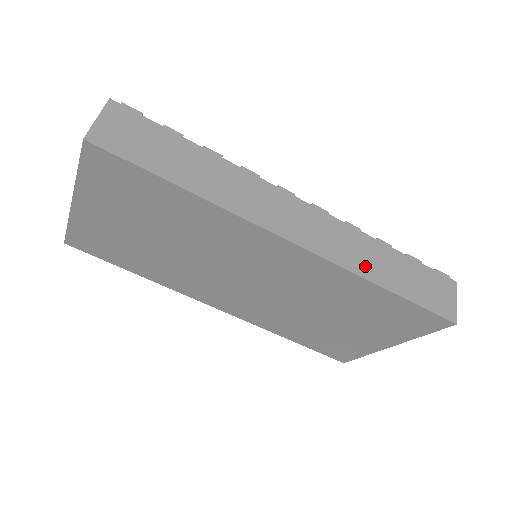
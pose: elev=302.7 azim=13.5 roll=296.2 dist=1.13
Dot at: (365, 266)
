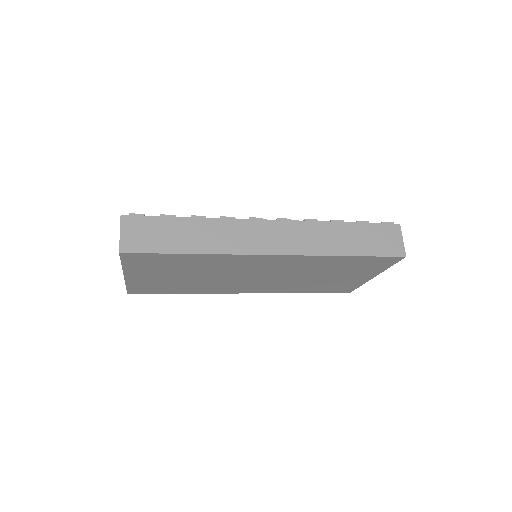
Dot at: (327, 246)
